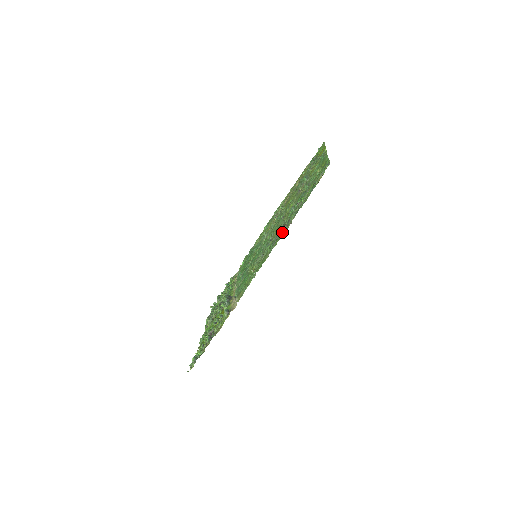
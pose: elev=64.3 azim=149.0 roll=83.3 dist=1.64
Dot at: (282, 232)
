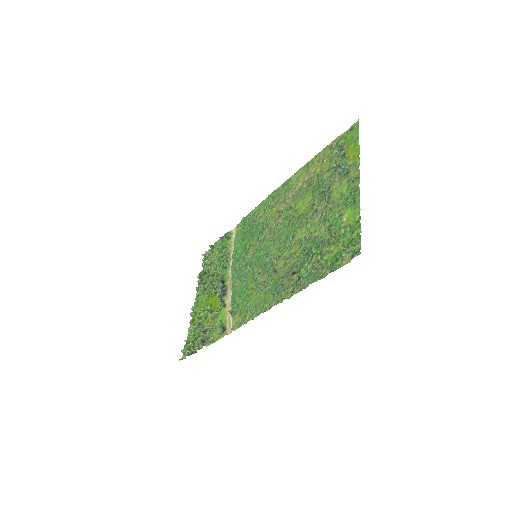
Dot at: (289, 286)
